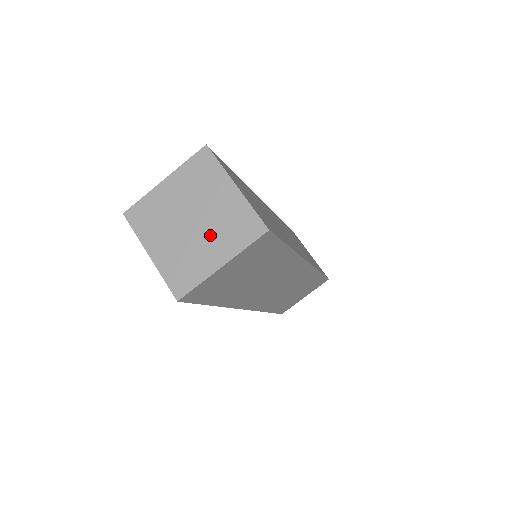
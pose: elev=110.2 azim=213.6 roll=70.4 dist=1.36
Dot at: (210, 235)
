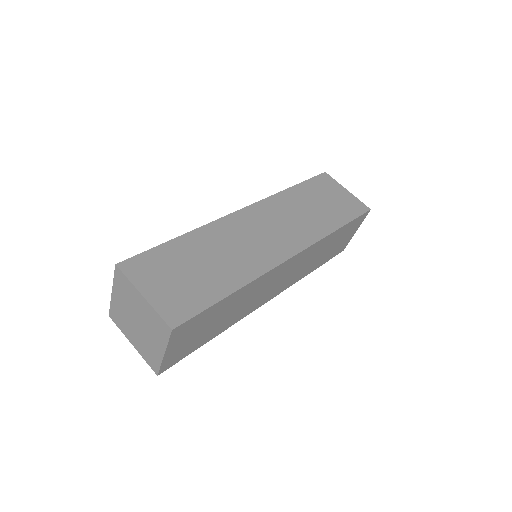
Dot at: (149, 332)
